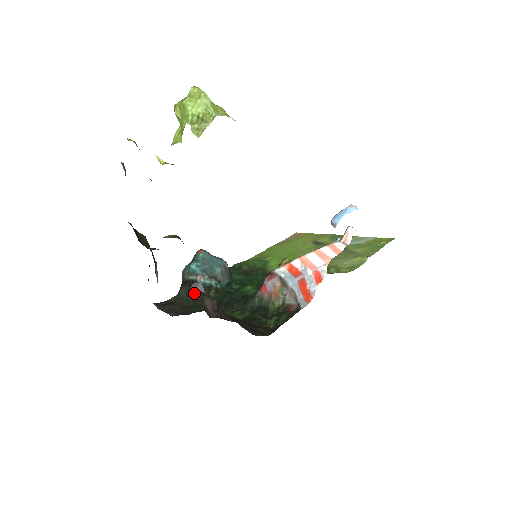
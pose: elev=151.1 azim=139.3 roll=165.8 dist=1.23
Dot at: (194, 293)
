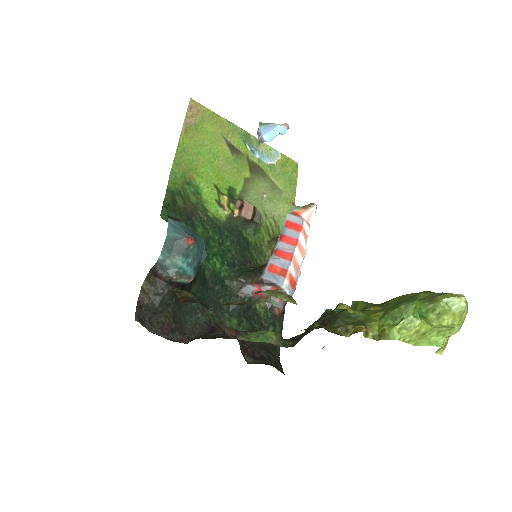
Dot at: occluded
